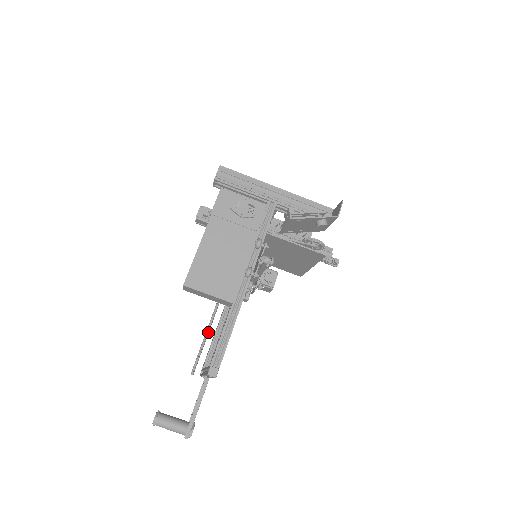
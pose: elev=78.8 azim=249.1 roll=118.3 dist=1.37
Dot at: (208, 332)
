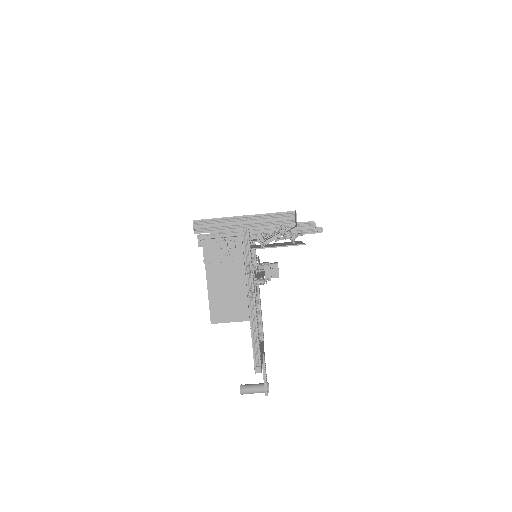
Dot at: occluded
